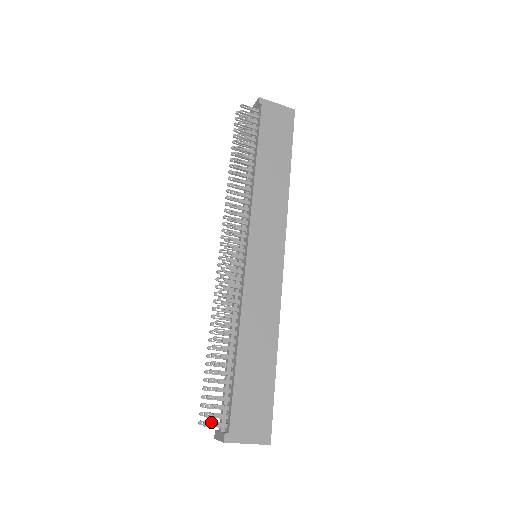
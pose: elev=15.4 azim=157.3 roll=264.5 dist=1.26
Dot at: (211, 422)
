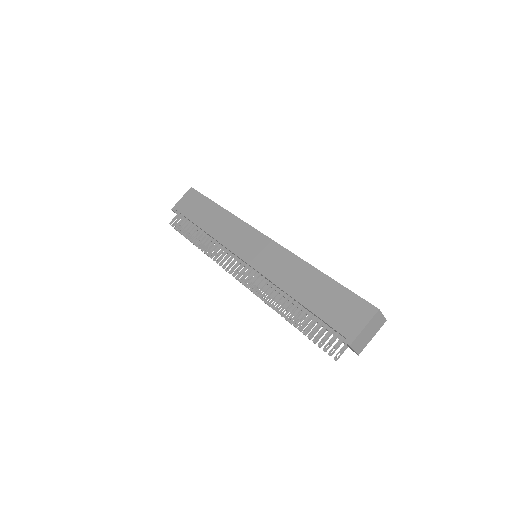
Dot at: (332, 348)
